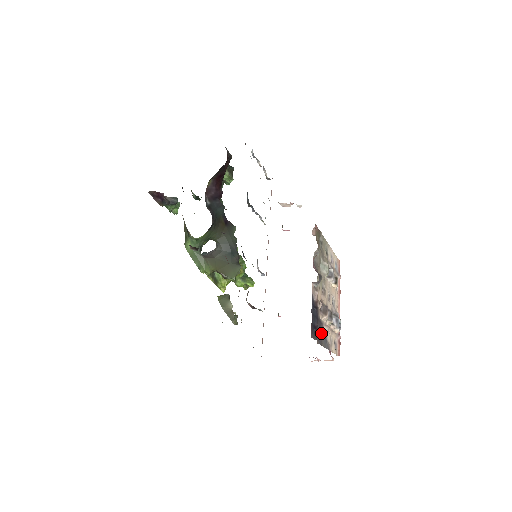
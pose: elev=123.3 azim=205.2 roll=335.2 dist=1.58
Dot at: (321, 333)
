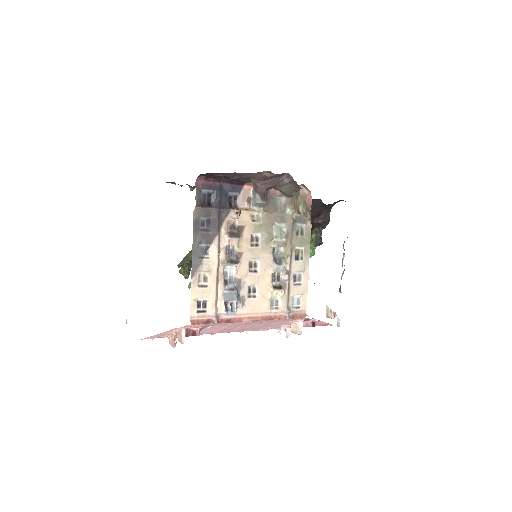
Dot at: (207, 232)
